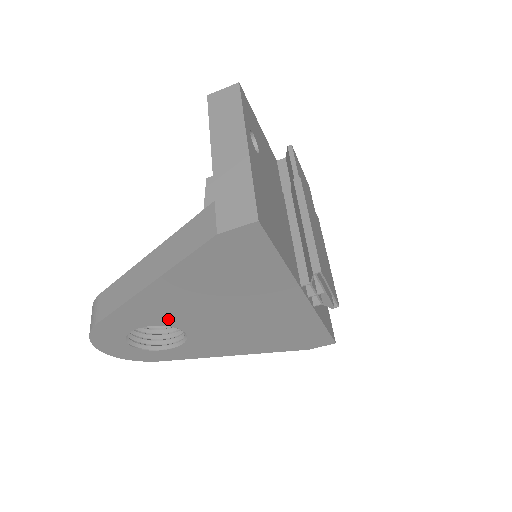
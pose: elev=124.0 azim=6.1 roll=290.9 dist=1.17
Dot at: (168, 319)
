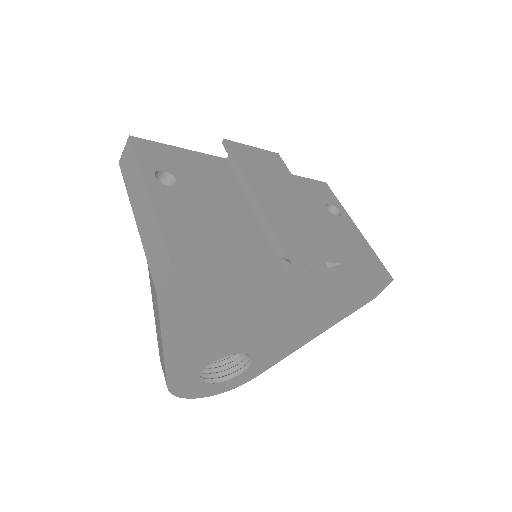
Dot at: (214, 355)
